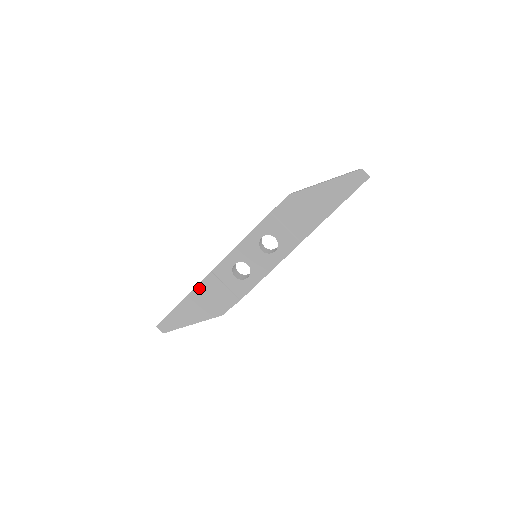
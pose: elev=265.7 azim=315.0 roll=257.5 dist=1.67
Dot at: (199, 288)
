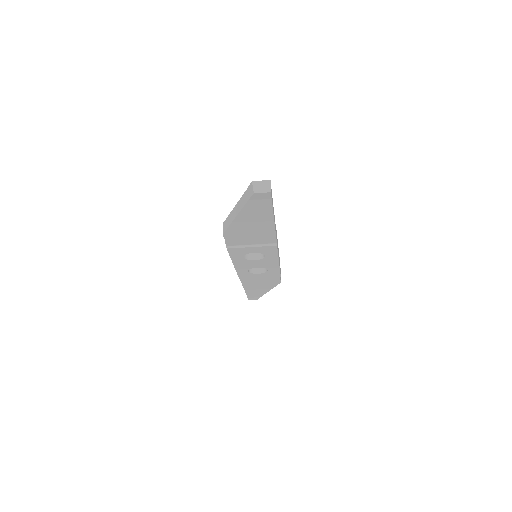
Dot at: (245, 284)
